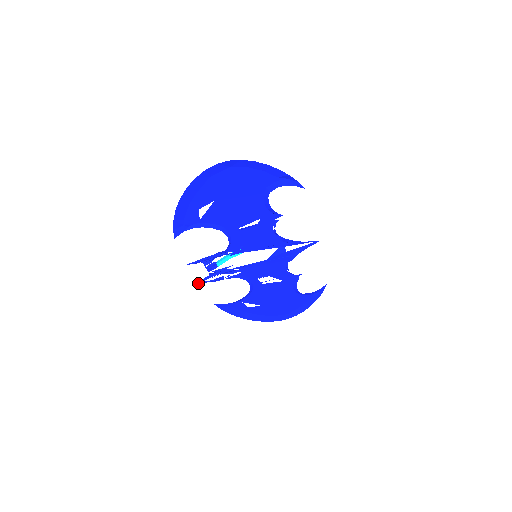
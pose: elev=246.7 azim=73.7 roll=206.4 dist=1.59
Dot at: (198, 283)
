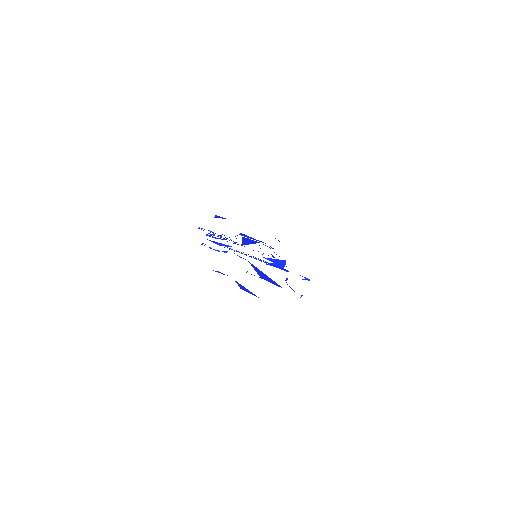
Dot at: occluded
